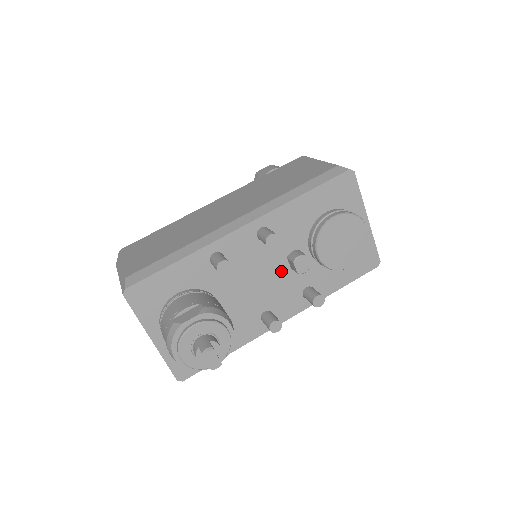
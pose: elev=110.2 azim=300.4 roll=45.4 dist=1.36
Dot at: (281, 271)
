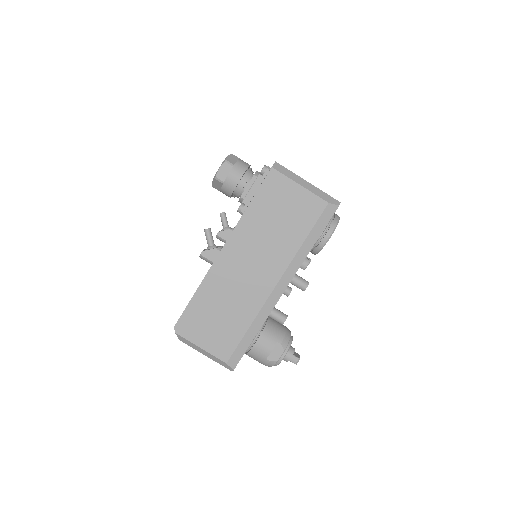
Dot at: occluded
